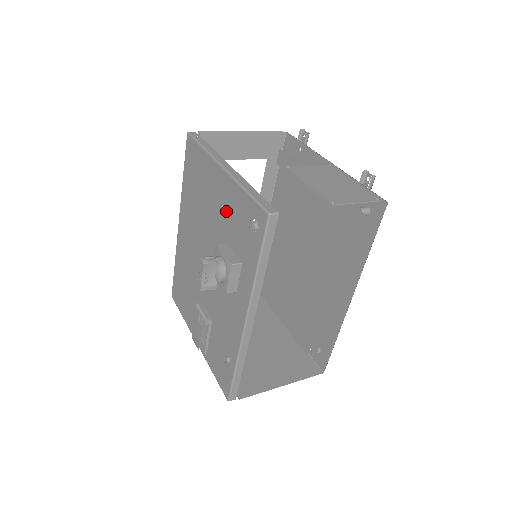
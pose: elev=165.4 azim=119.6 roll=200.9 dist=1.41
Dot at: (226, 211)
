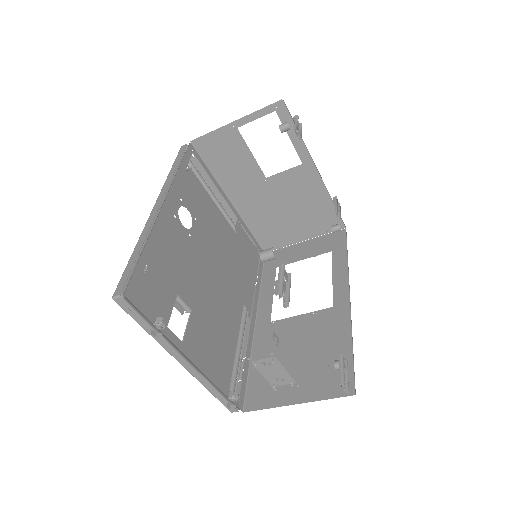
Dot at: (207, 211)
